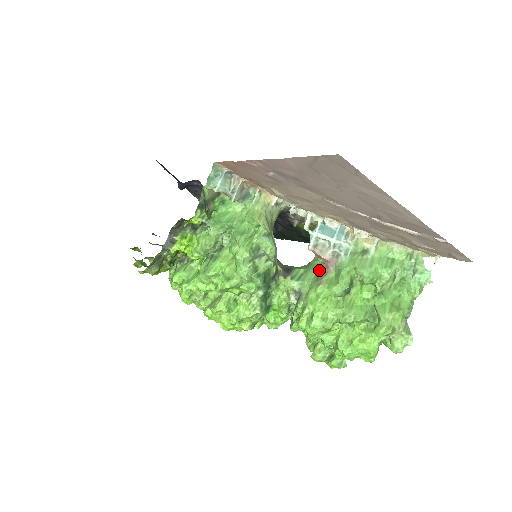
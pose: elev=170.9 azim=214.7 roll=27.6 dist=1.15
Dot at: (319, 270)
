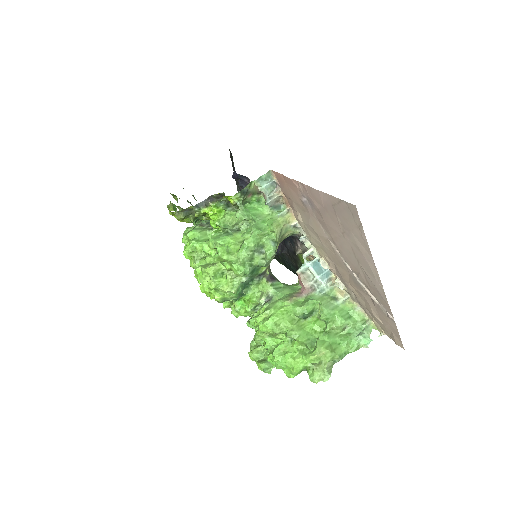
Dot at: (294, 292)
